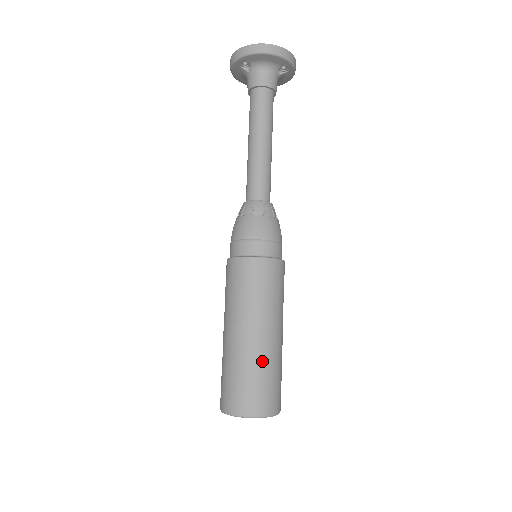
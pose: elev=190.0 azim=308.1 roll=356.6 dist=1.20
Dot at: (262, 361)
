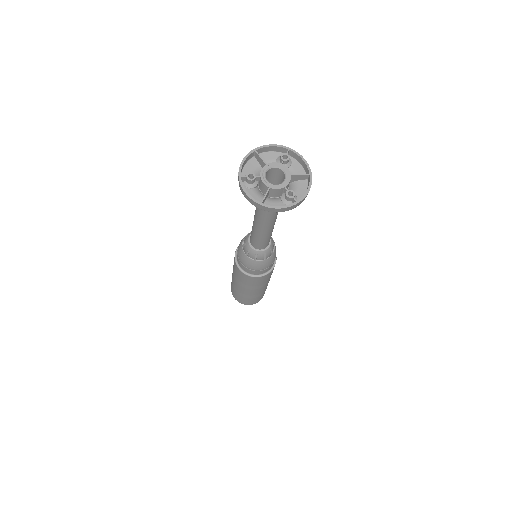
Dot at: (246, 296)
